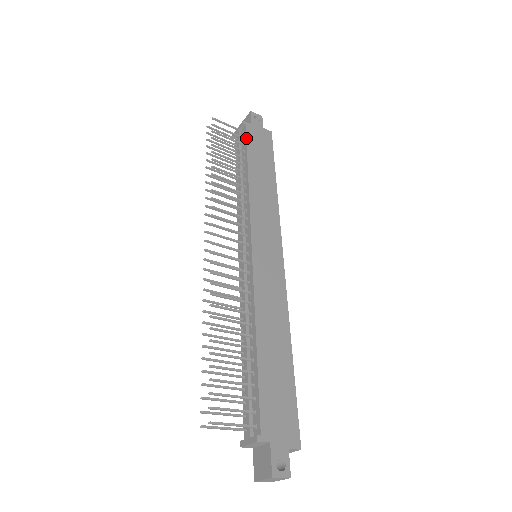
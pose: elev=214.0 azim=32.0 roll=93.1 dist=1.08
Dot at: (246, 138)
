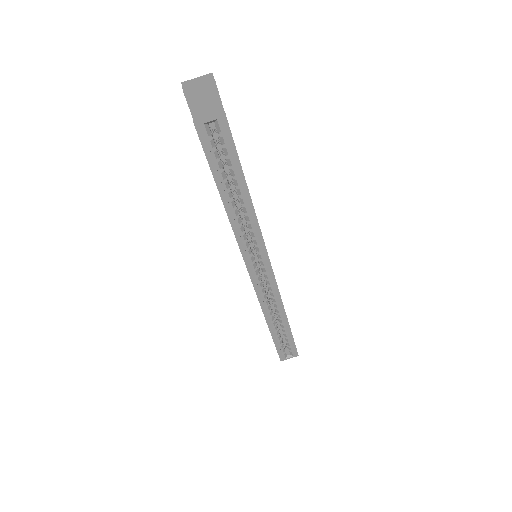
Dot at: occluded
